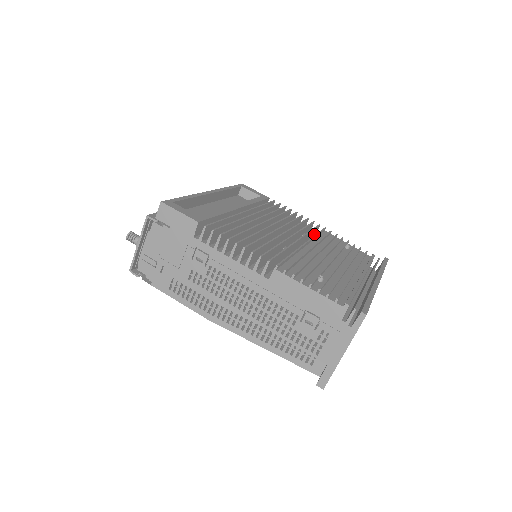
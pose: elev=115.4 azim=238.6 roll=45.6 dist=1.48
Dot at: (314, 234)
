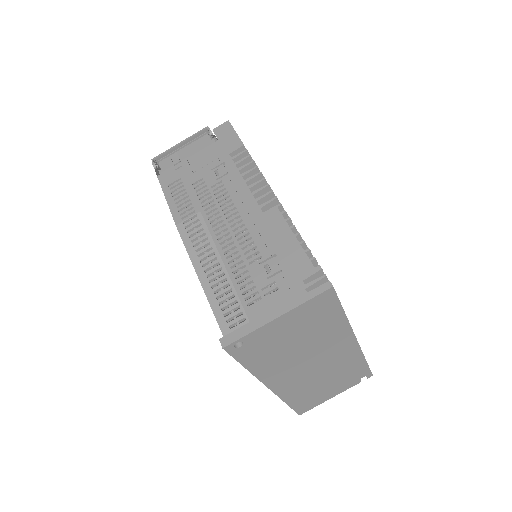
Dot at: occluded
